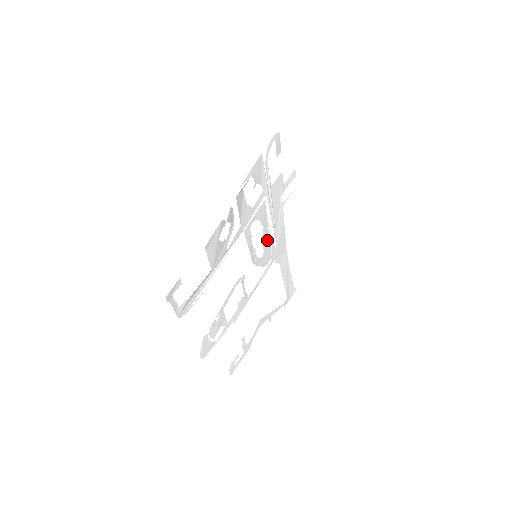
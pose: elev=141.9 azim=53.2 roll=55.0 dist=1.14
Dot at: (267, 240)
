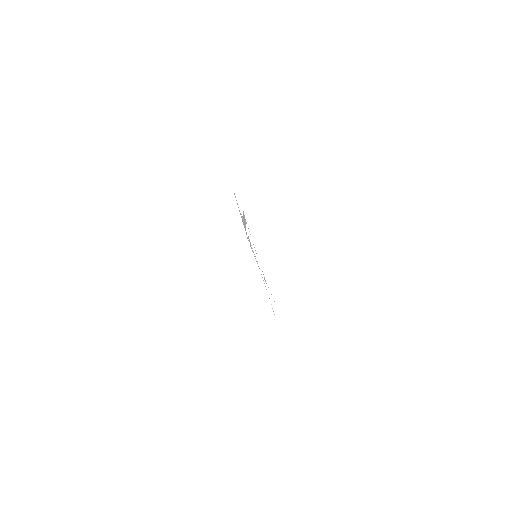
Dot at: (249, 239)
